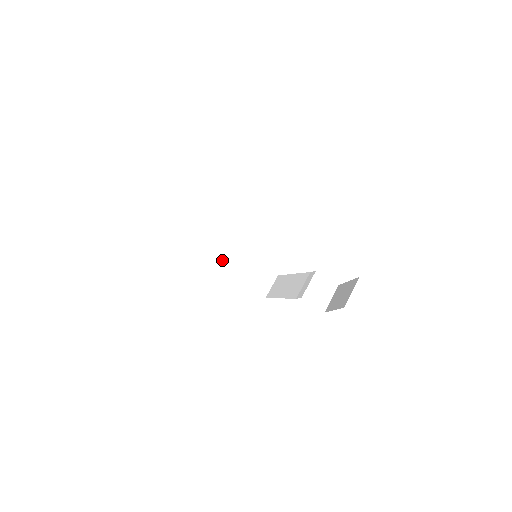
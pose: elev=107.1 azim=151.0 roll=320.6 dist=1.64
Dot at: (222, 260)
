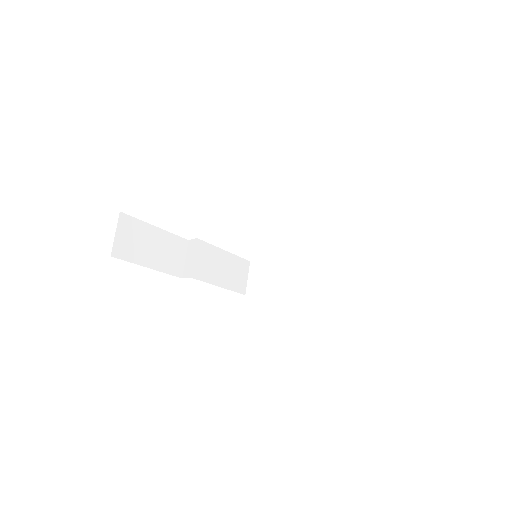
Dot at: (287, 285)
